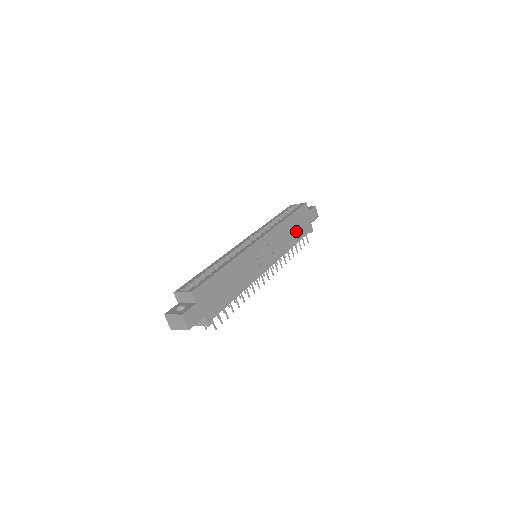
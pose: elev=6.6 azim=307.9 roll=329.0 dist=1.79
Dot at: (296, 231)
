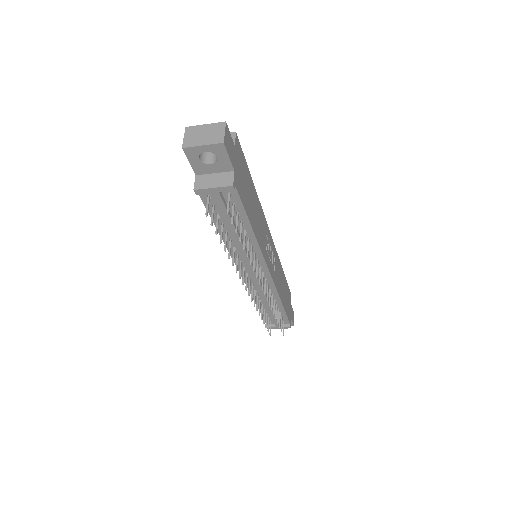
Dot at: (284, 297)
